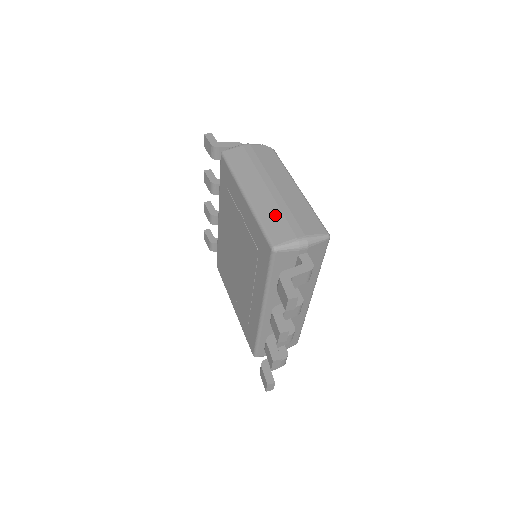
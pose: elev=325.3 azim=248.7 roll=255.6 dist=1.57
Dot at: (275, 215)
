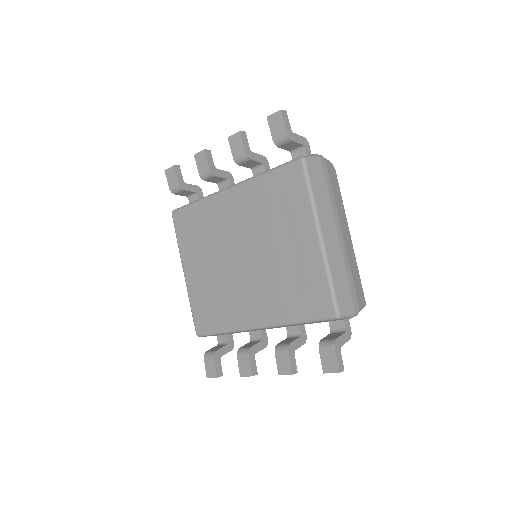
Dot at: (342, 275)
